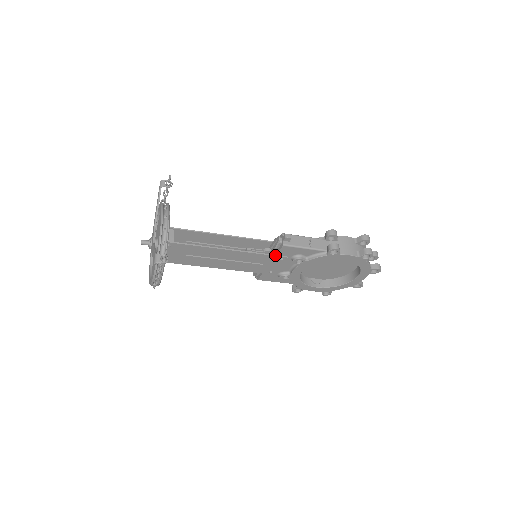
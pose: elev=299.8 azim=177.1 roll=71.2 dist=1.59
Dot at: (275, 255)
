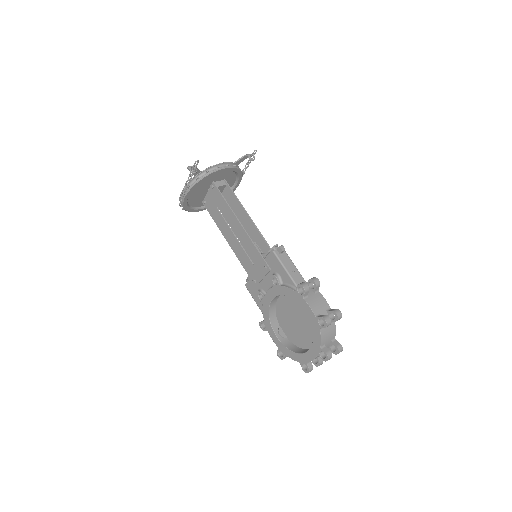
Dot at: (264, 259)
